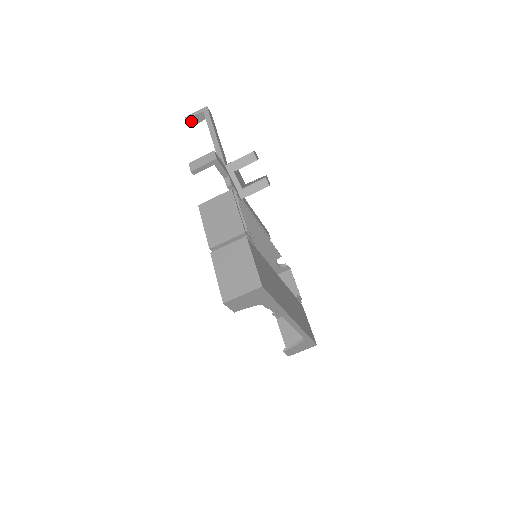
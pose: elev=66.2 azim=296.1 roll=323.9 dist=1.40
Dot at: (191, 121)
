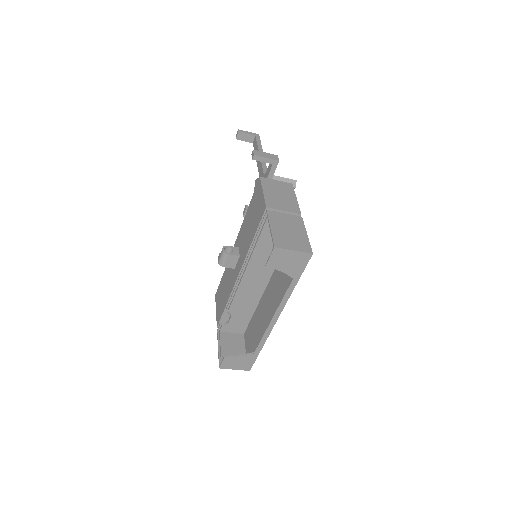
Dot at: (241, 135)
